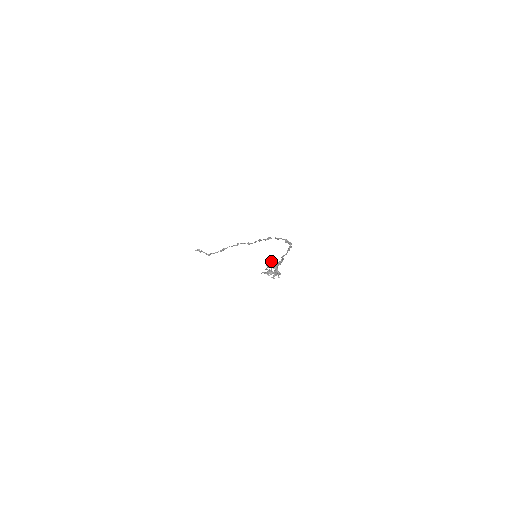
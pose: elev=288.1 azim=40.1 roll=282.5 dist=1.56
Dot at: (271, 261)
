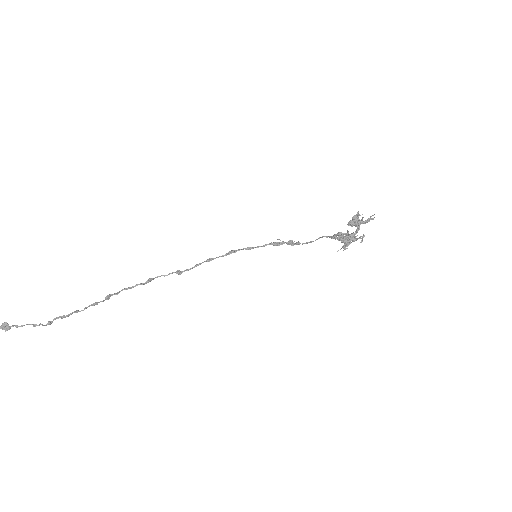
Dot at: (358, 216)
